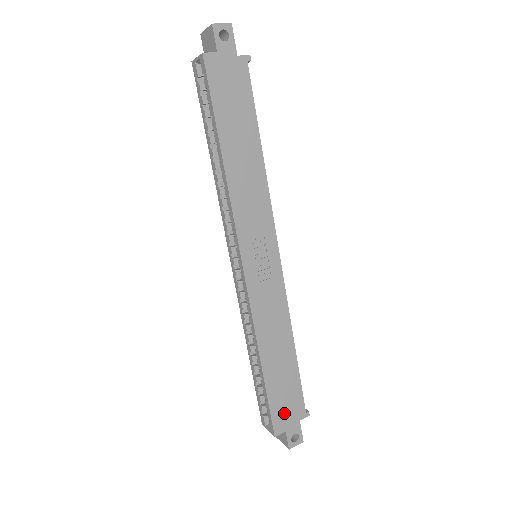
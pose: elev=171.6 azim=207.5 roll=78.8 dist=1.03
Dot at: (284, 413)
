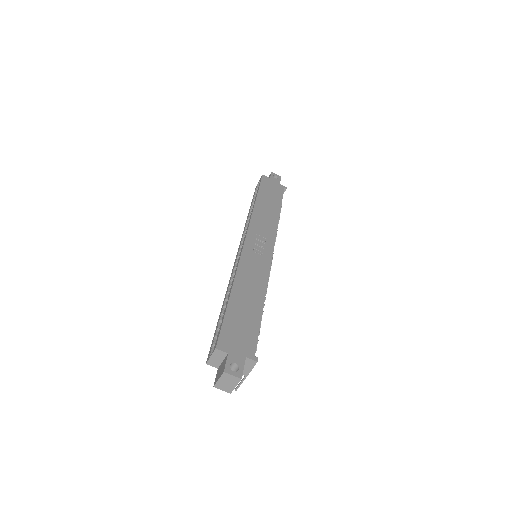
Dot at: (234, 338)
